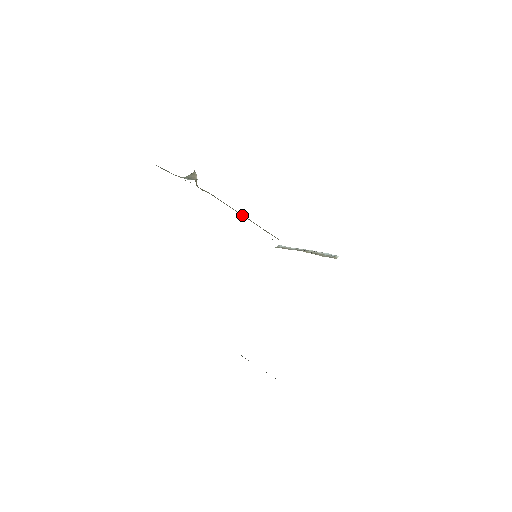
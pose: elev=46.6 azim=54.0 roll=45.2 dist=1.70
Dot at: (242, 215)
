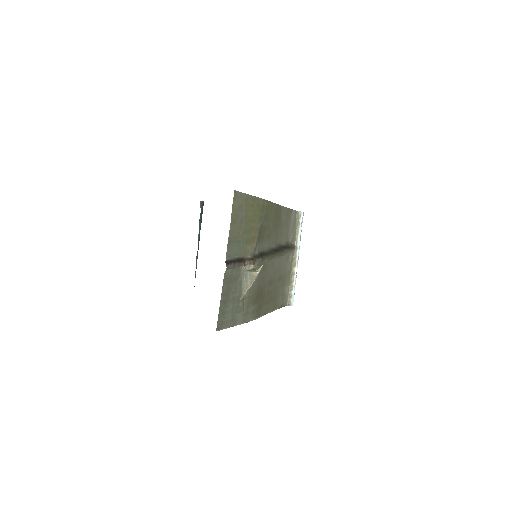
Dot at: (273, 258)
